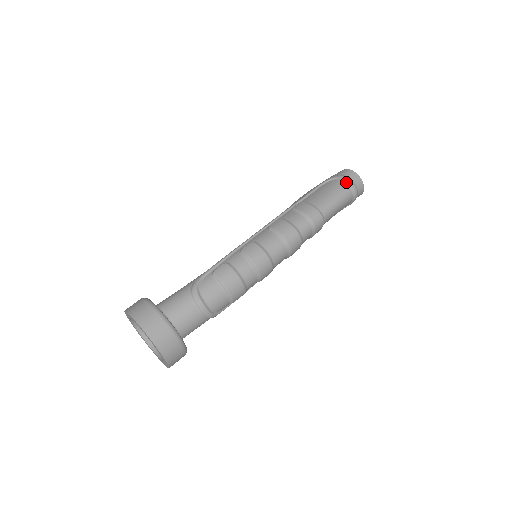
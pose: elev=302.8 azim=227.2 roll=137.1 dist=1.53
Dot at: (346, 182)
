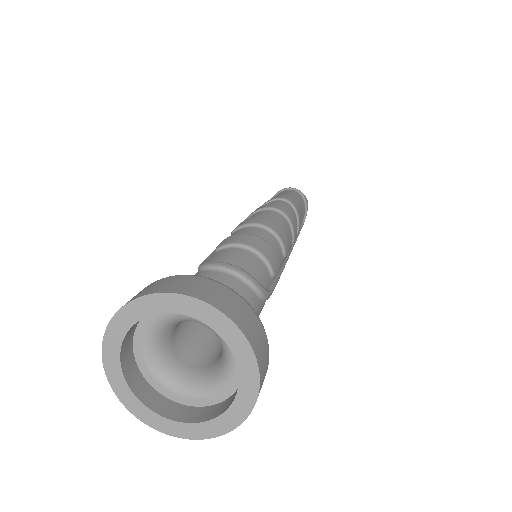
Dot at: (284, 190)
